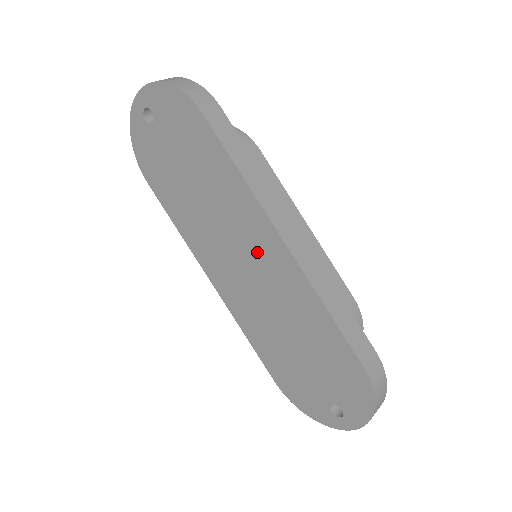
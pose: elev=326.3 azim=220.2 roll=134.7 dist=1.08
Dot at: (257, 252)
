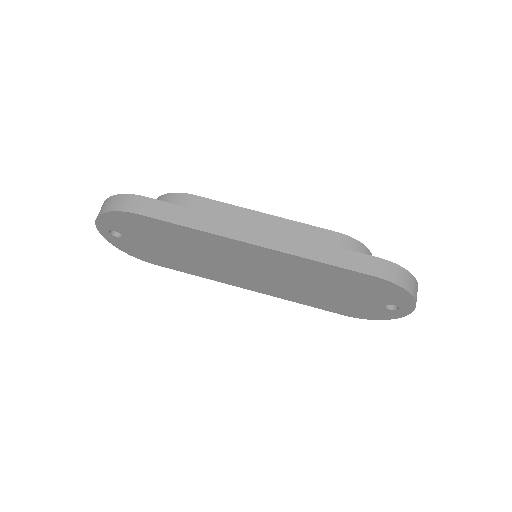
Dot at: (251, 260)
